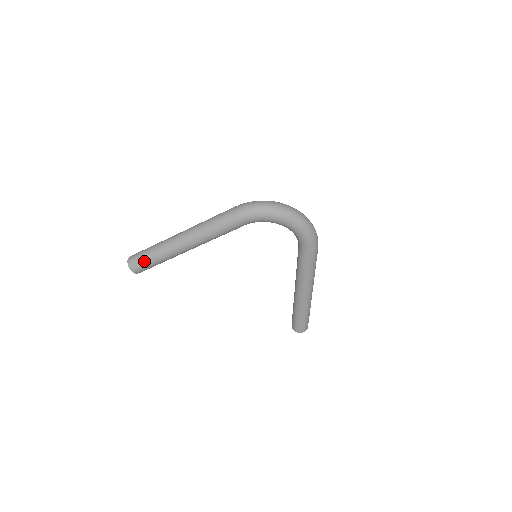
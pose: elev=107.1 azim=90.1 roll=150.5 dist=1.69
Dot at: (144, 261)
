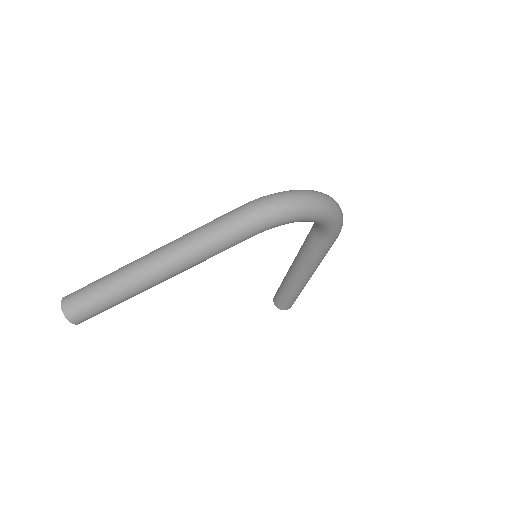
Dot at: (95, 308)
